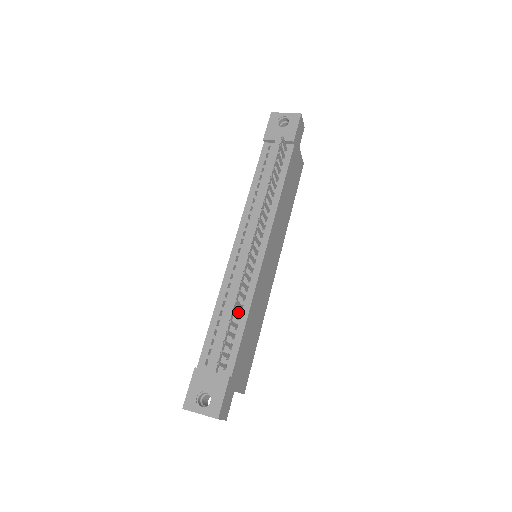
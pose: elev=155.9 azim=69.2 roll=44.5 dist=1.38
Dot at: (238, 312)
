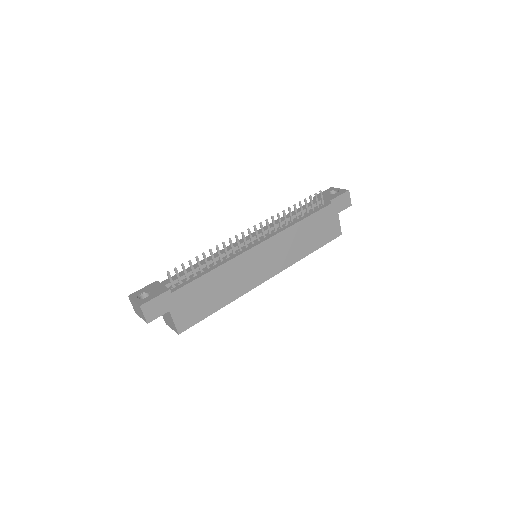
Dot at: (210, 266)
